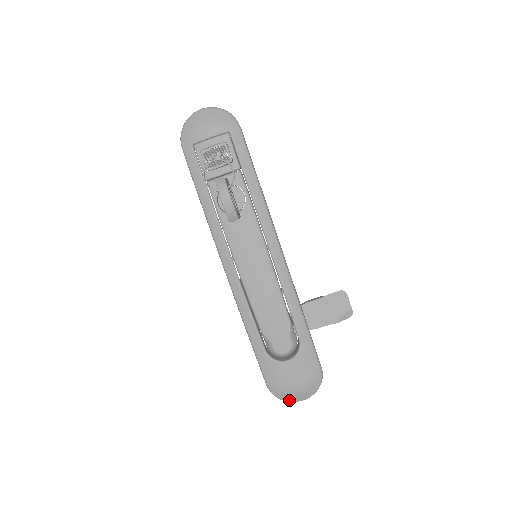
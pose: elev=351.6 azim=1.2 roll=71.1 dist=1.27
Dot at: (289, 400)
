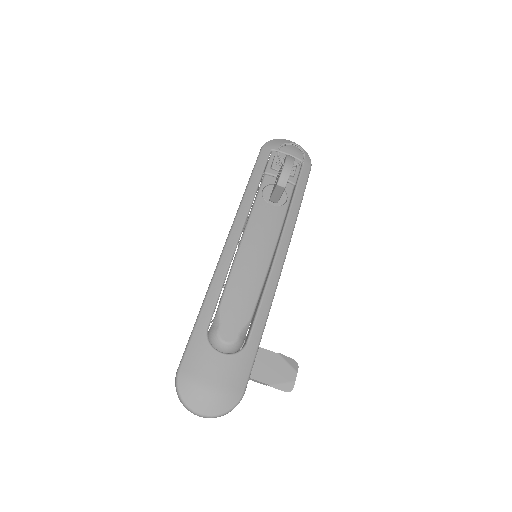
Dot at: (188, 402)
